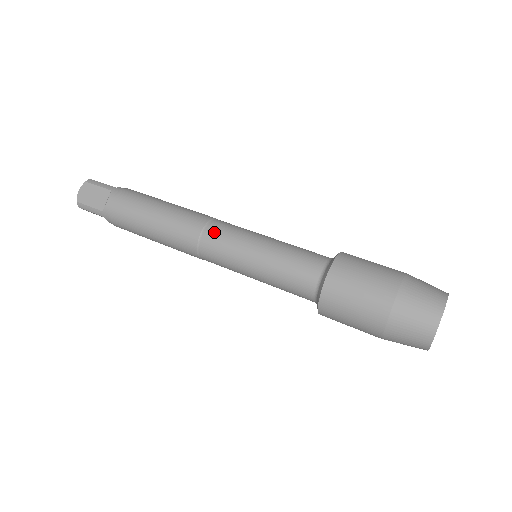
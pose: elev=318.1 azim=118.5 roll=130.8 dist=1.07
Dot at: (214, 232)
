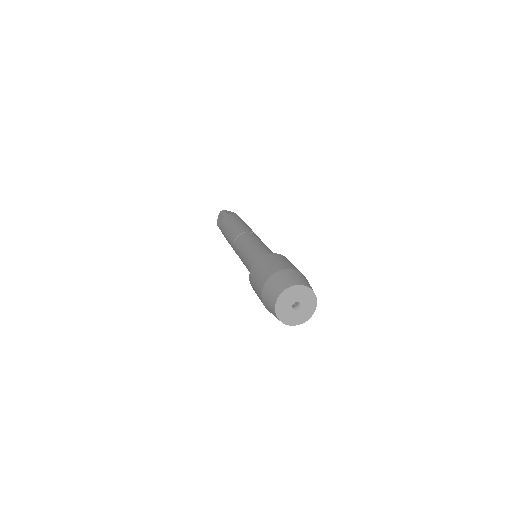
Dot at: (238, 241)
